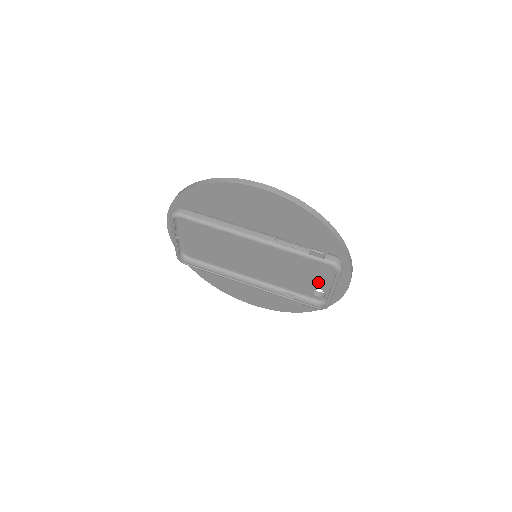
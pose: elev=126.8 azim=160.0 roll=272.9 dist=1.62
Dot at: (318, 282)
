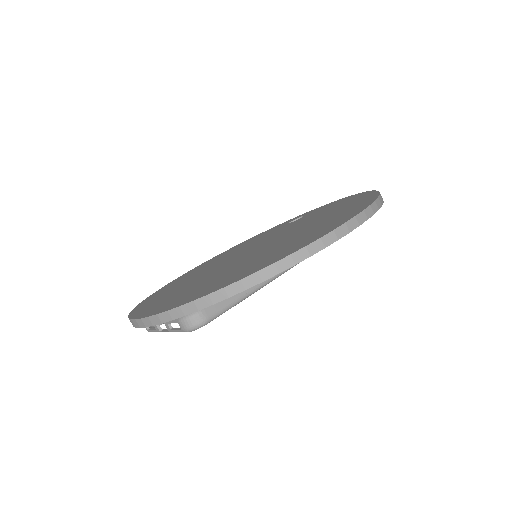
Dot at: occluded
